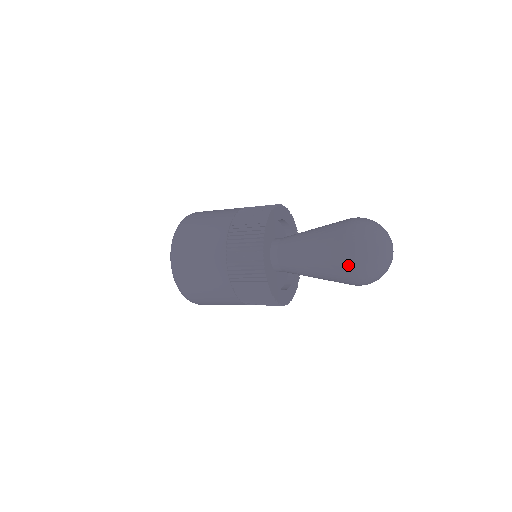
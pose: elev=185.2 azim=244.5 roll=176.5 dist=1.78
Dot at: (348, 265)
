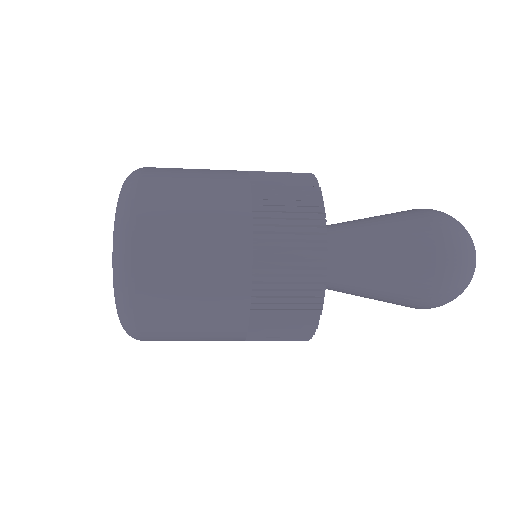
Dot at: (443, 263)
